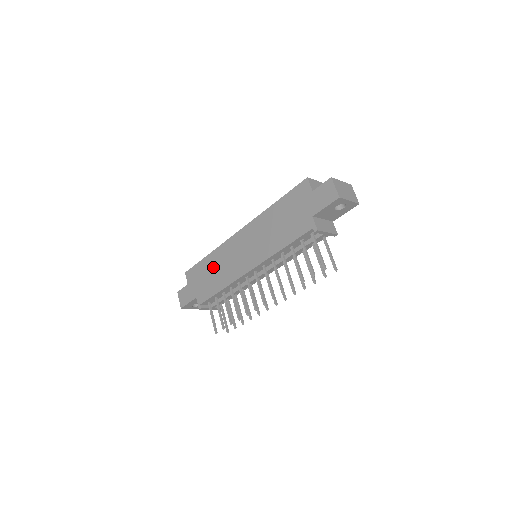
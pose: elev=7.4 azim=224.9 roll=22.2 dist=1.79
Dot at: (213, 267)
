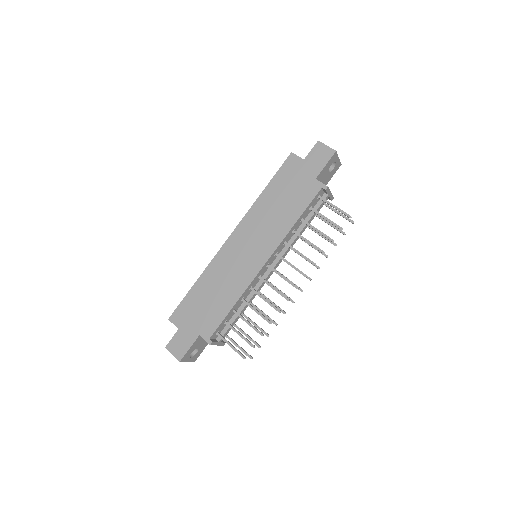
Dot at: (210, 289)
